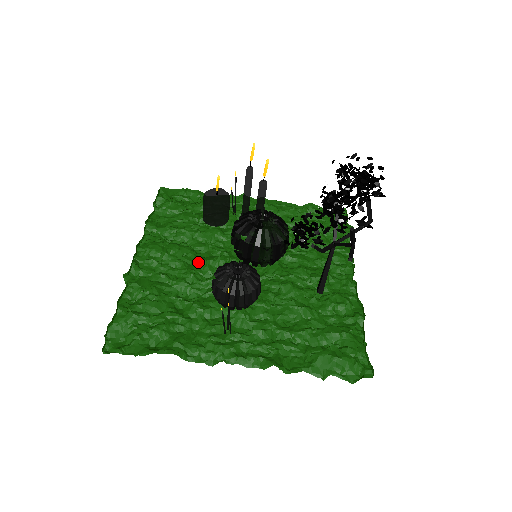
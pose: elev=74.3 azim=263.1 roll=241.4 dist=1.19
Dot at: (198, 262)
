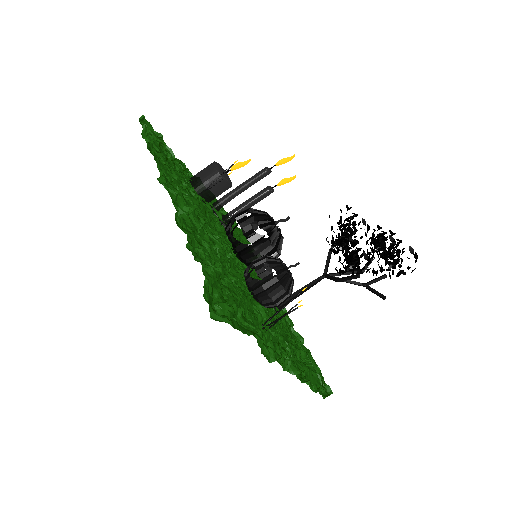
Dot at: (210, 236)
